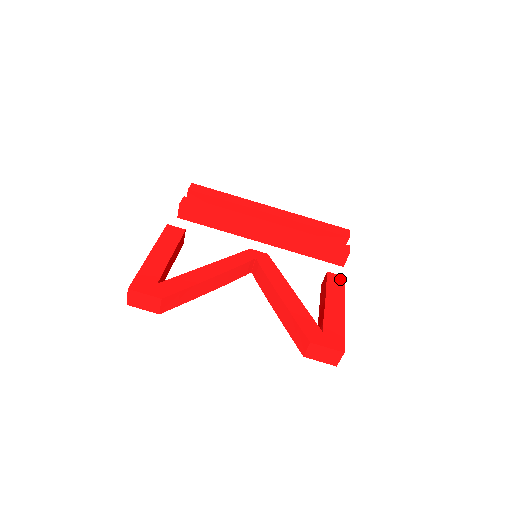
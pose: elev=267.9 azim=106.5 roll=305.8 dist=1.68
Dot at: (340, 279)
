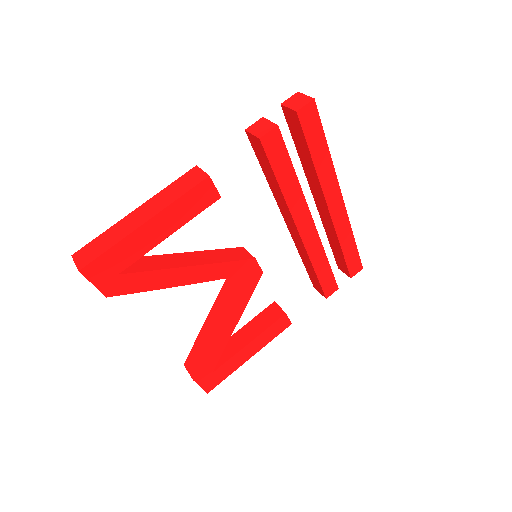
Dot at: (285, 325)
